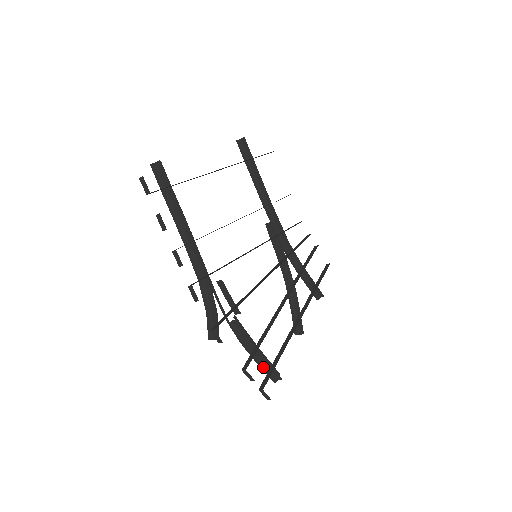
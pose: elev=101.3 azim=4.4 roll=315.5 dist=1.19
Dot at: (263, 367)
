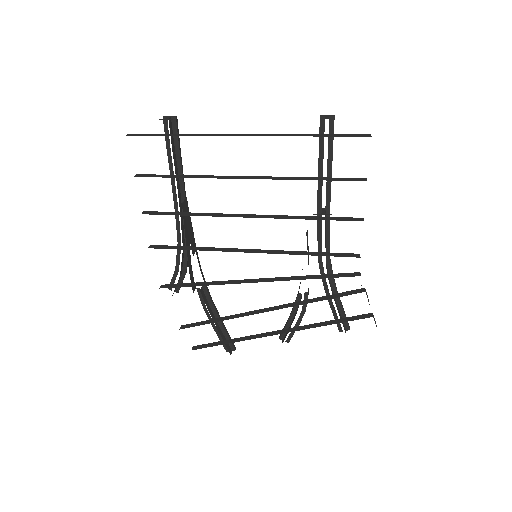
Dot at: (218, 335)
